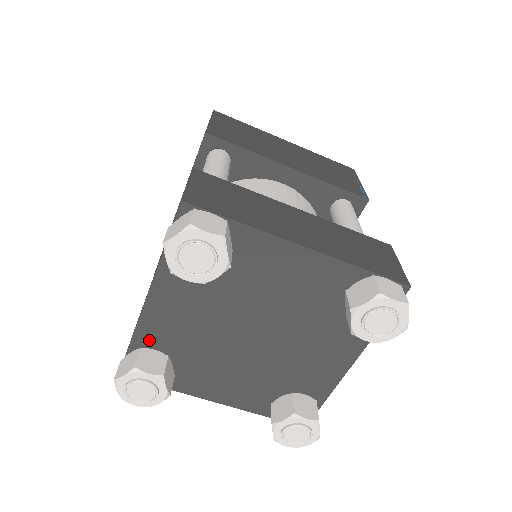
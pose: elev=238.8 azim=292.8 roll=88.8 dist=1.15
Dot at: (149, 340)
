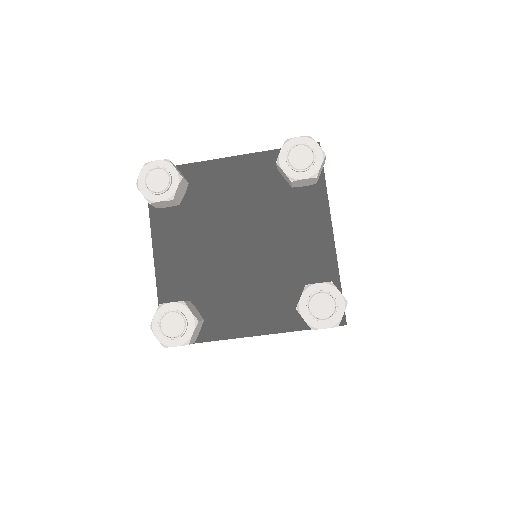
Dot at: (171, 295)
